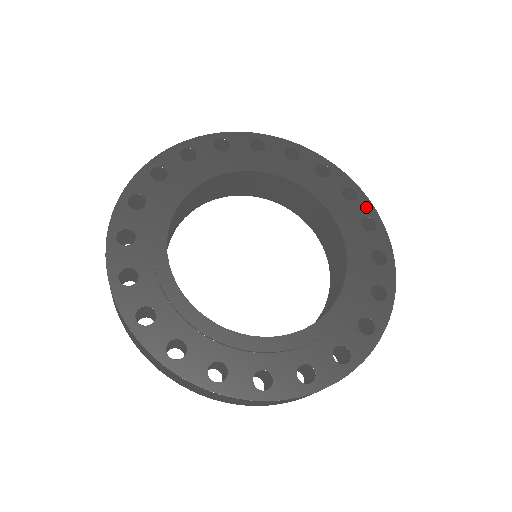
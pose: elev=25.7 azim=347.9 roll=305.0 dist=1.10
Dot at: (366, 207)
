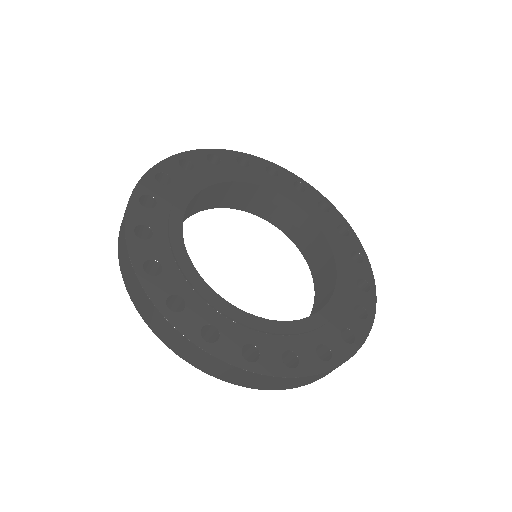
Dot at: (356, 244)
